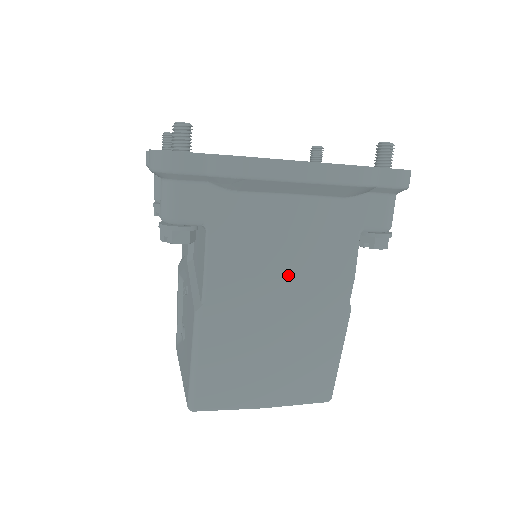
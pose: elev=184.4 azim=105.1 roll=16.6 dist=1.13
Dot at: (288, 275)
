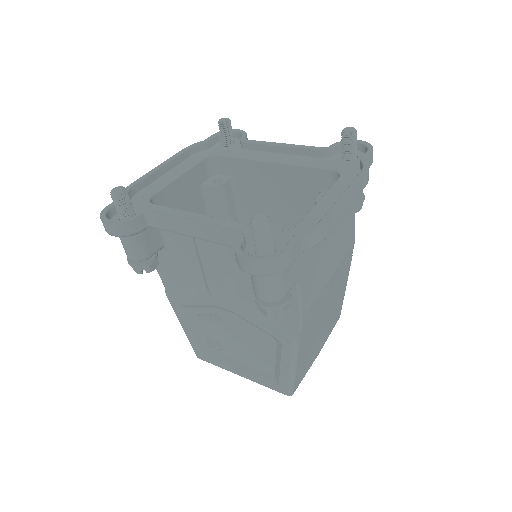
Dot at: (334, 270)
